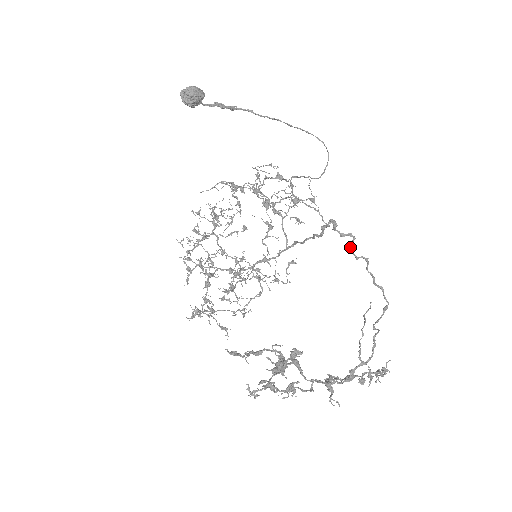
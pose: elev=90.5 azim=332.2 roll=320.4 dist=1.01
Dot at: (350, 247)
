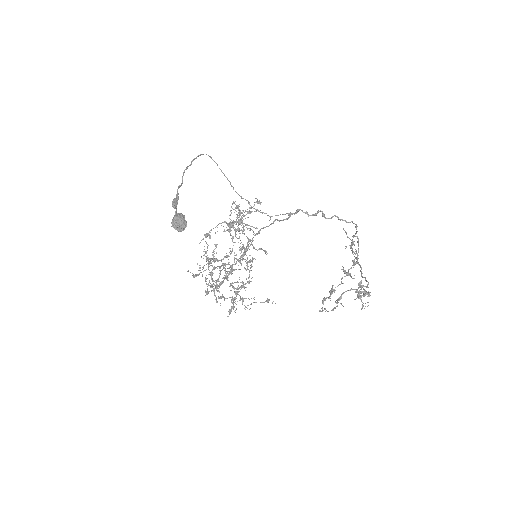
Dot at: (324, 217)
